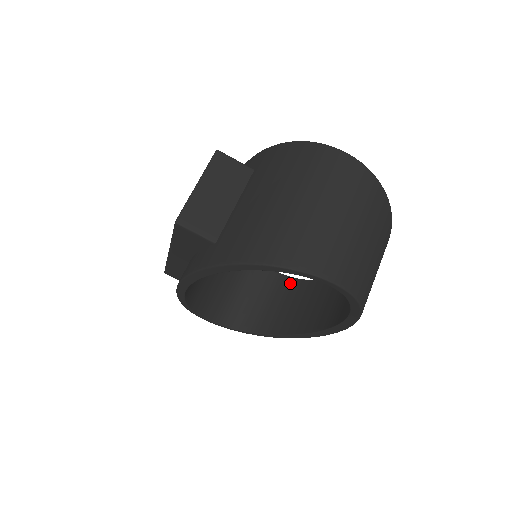
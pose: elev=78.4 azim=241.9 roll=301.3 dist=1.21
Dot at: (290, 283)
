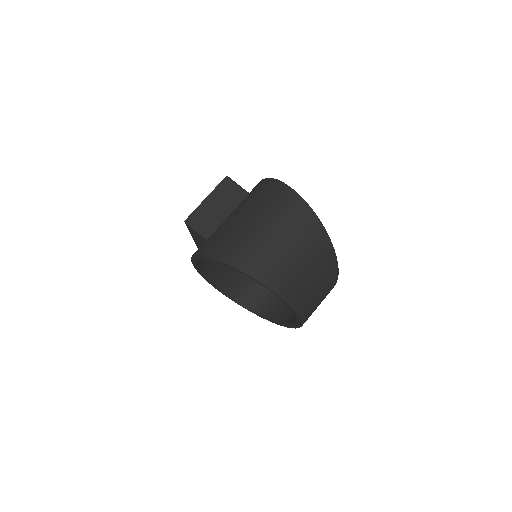
Dot at: occluded
